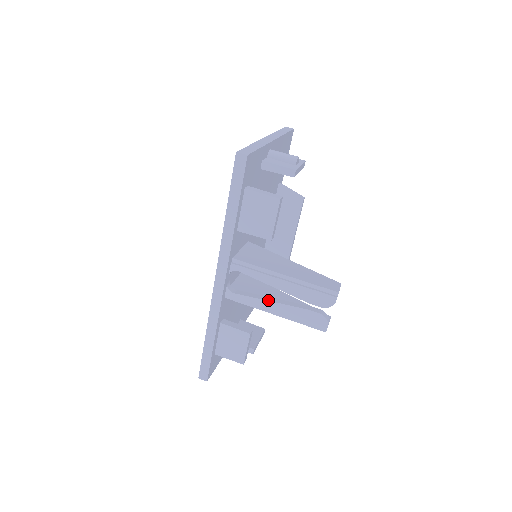
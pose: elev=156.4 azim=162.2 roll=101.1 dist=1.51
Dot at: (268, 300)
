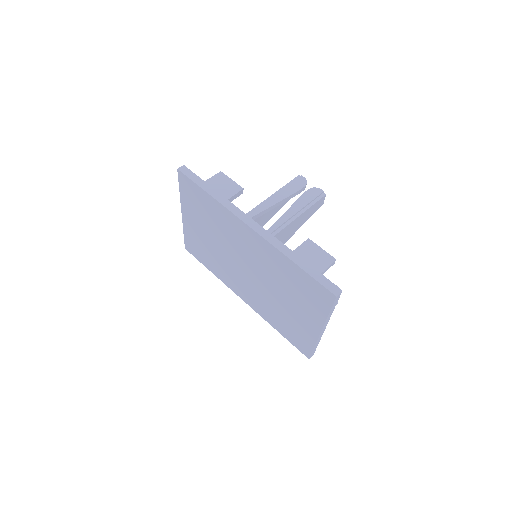
Dot at: (285, 212)
